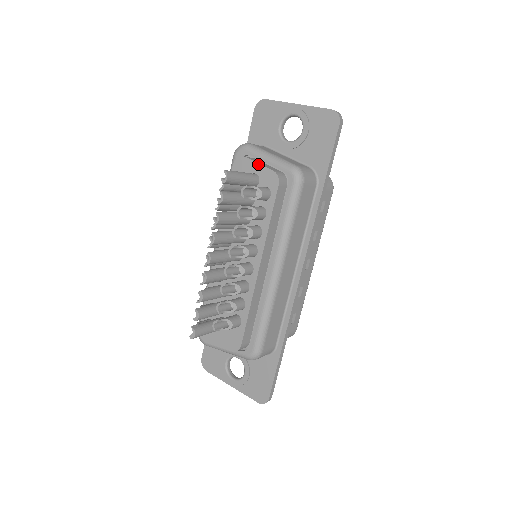
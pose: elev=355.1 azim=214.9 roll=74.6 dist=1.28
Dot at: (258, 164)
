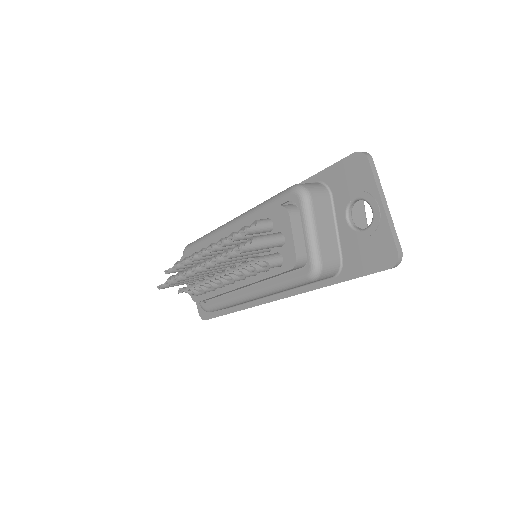
Dot at: (292, 235)
